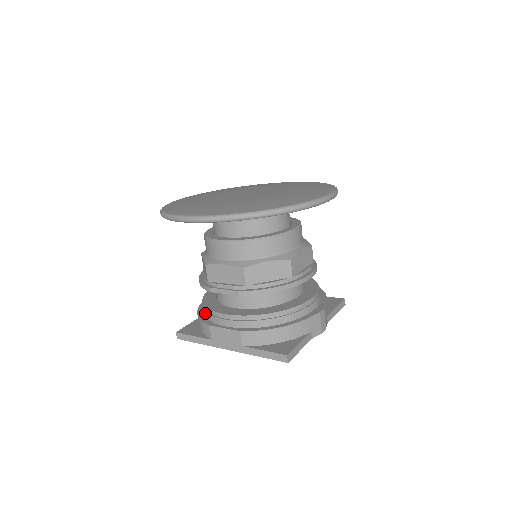
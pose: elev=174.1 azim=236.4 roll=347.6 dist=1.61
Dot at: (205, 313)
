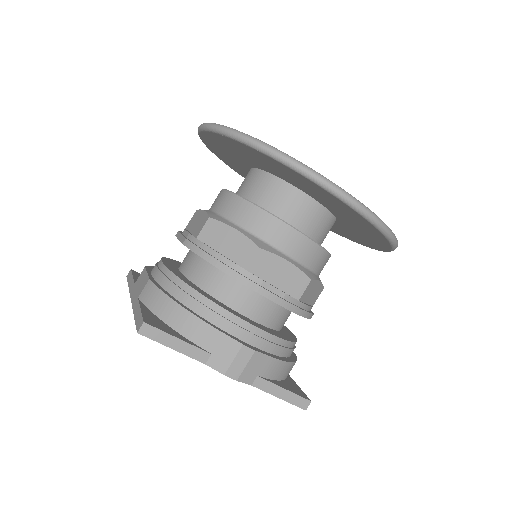
Dot at: occluded
